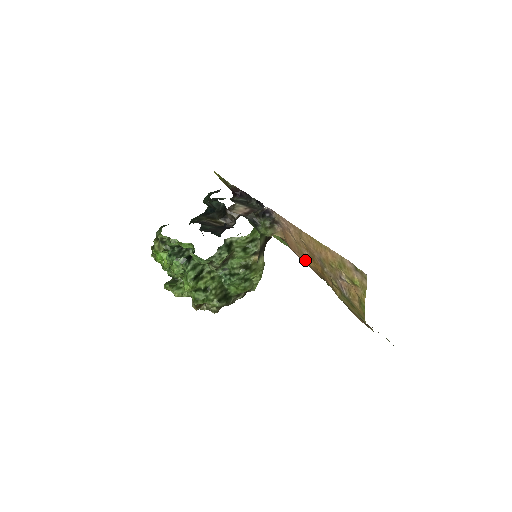
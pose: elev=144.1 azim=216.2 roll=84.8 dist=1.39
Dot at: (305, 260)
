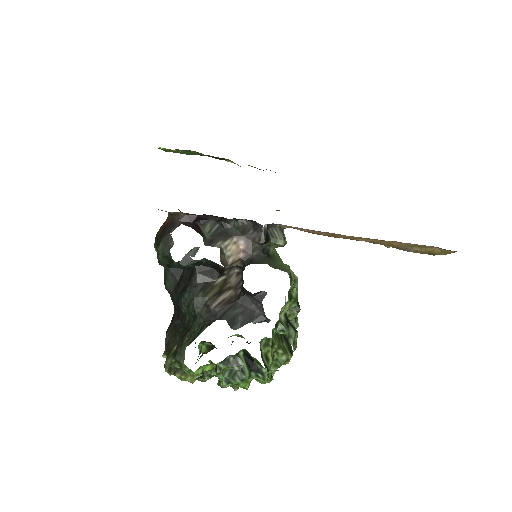
Dot at: occluded
